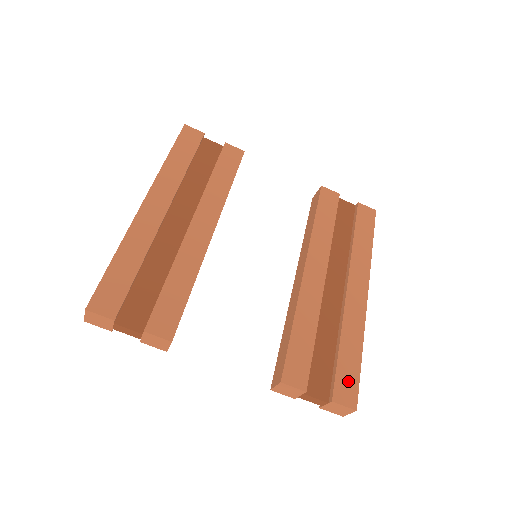
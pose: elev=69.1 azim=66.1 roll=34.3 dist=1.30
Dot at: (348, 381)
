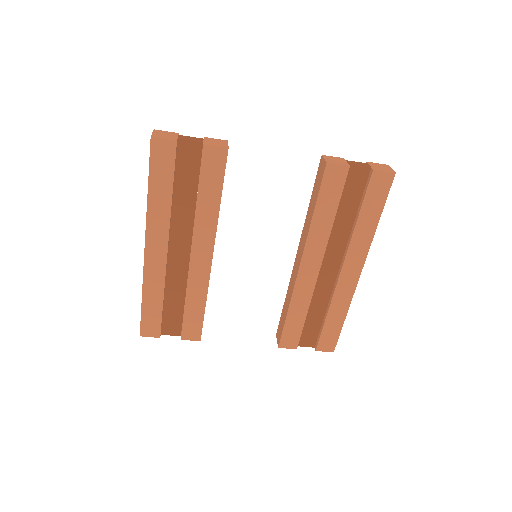
Dot at: (330, 338)
